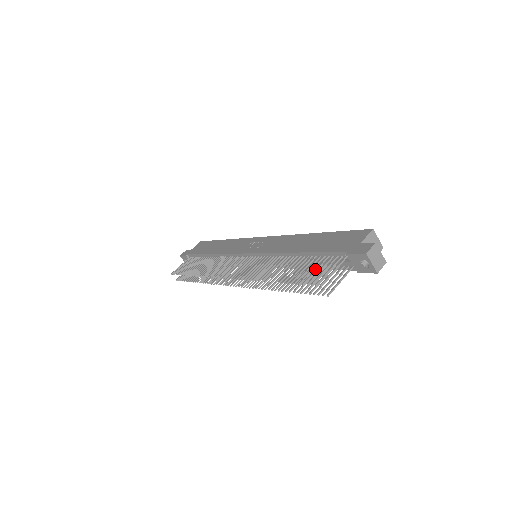
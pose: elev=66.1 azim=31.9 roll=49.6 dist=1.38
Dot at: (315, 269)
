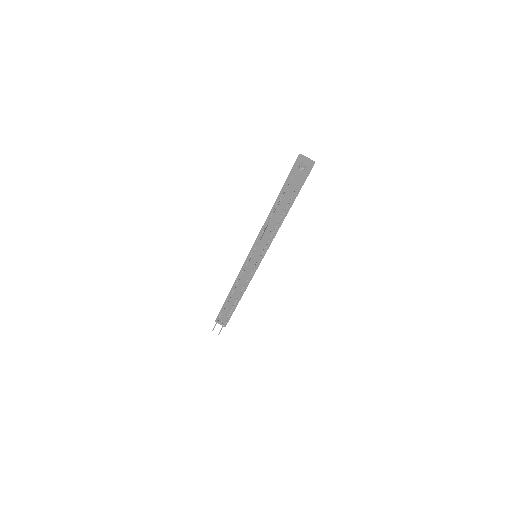
Dot at: occluded
